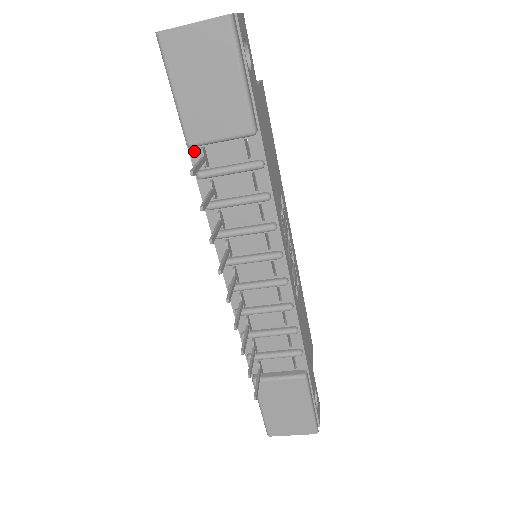
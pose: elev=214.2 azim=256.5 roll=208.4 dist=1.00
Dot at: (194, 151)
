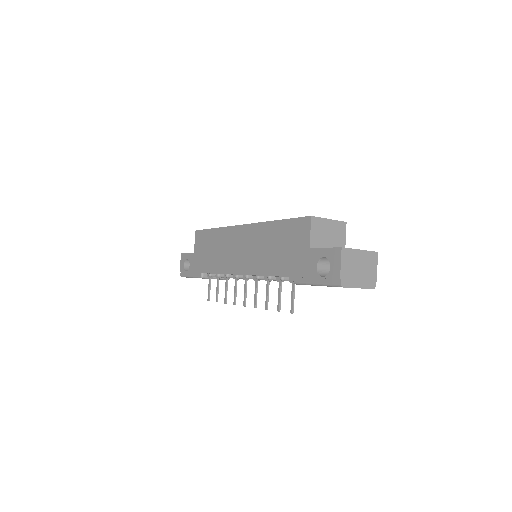
Dot at: occluded
